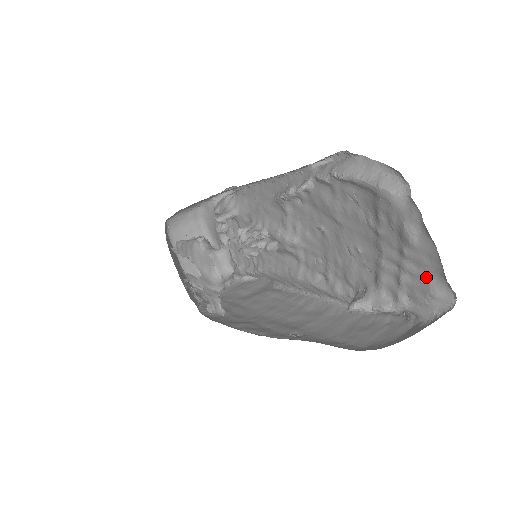
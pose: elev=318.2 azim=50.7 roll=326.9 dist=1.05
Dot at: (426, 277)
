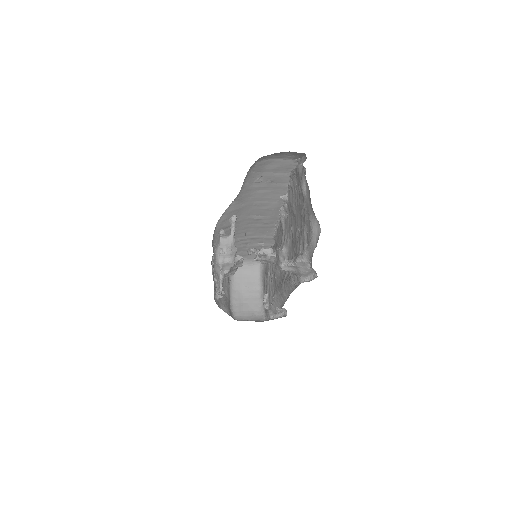
Dot at: (309, 217)
